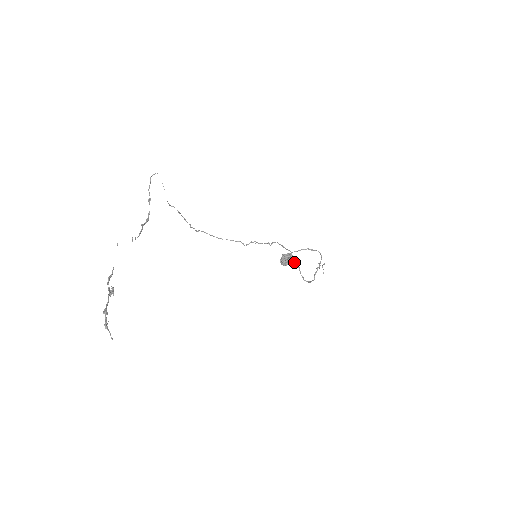
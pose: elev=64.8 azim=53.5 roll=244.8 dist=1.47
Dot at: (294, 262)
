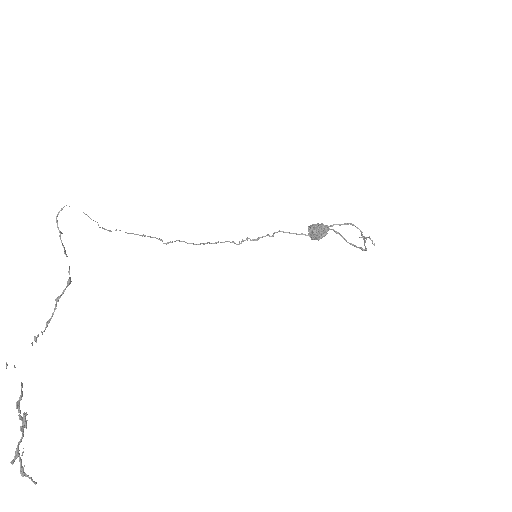
Dot at: (332, 229)
